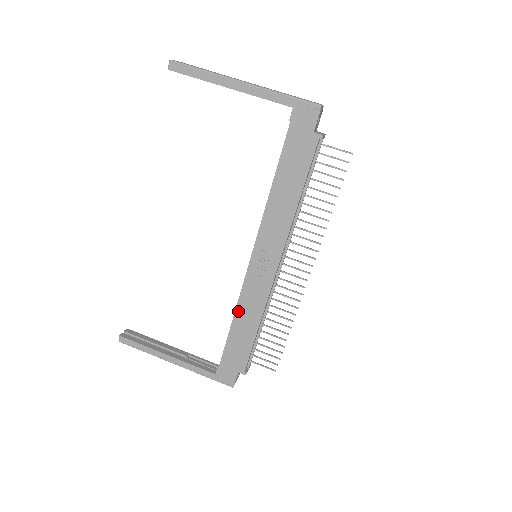
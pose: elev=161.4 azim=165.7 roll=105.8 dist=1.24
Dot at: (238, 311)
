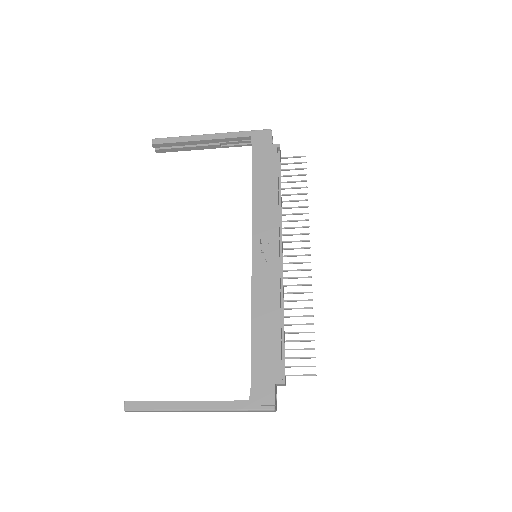
Dot at: (254, 309)
